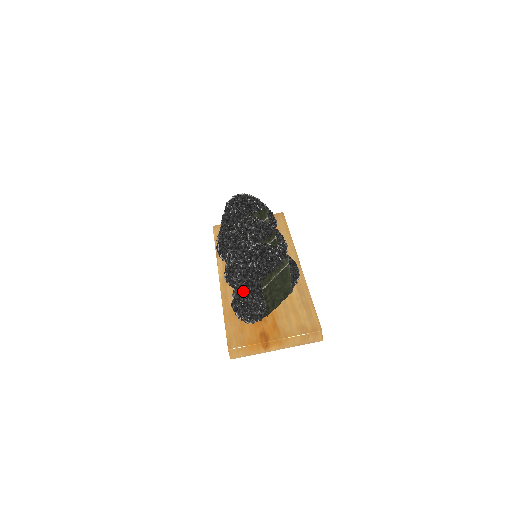
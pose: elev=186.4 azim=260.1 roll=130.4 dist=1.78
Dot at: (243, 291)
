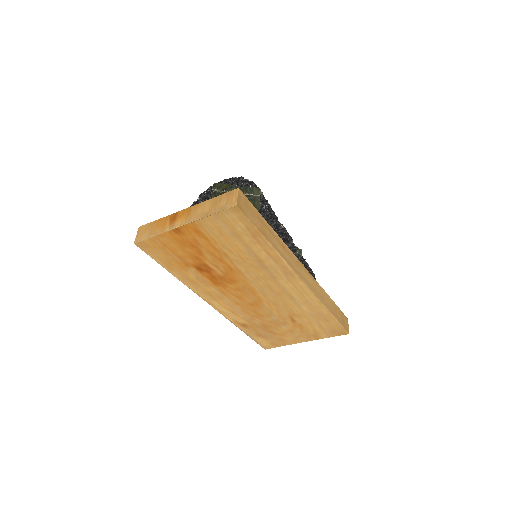
Dot at: occluded
